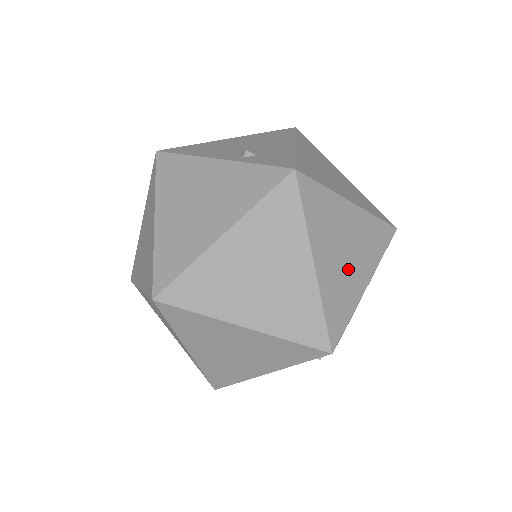
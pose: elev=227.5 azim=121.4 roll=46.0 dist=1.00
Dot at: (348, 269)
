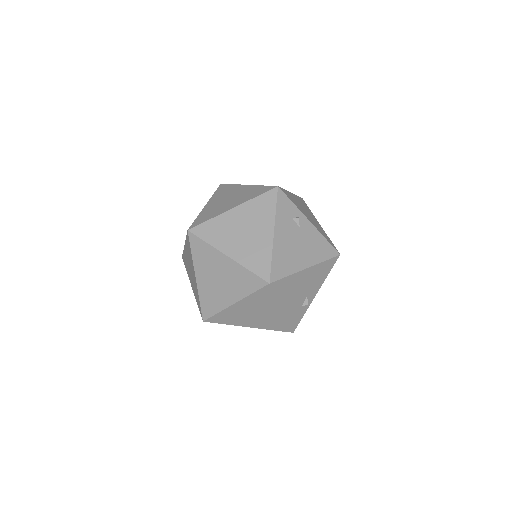
Dot at: occluded
